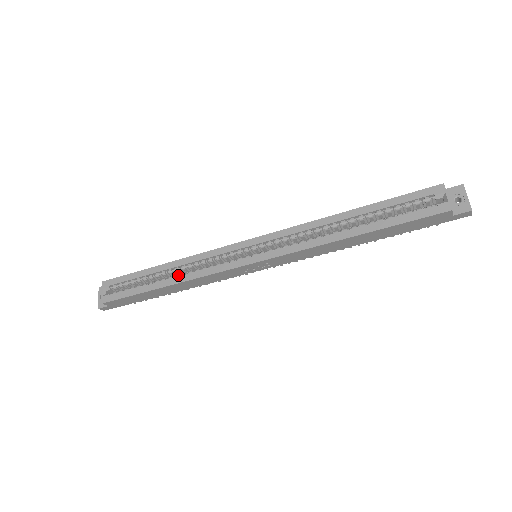
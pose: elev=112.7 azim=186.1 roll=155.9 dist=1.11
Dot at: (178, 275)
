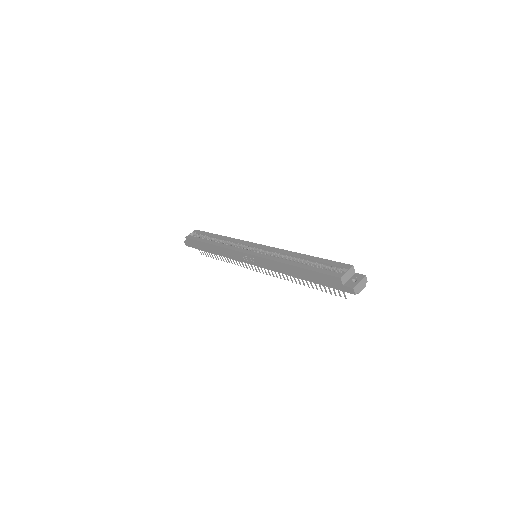
Dot at: (220, 243)
